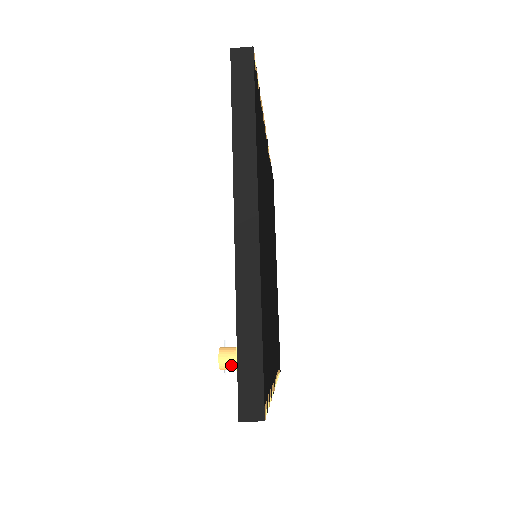
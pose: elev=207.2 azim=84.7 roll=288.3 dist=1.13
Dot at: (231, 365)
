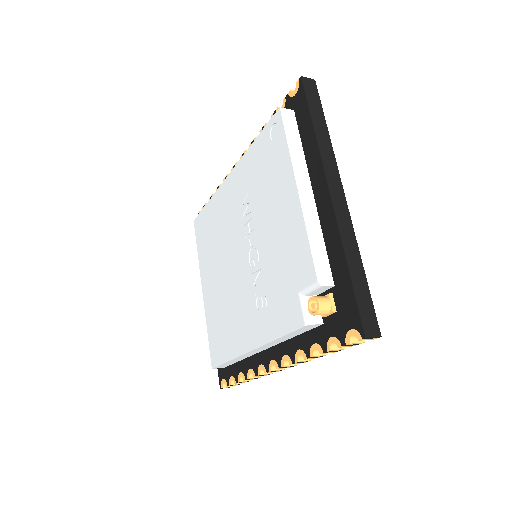
Dot at: (327, 308)
